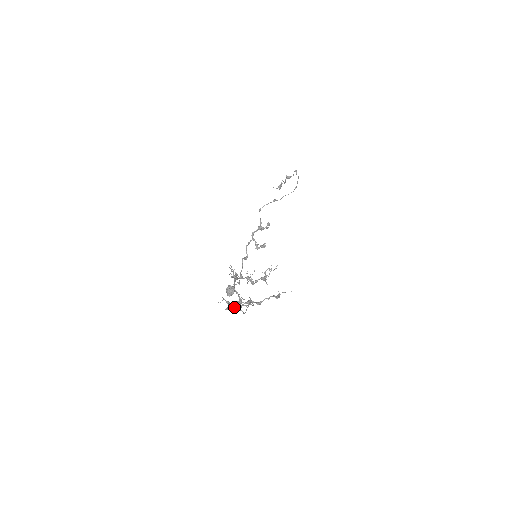
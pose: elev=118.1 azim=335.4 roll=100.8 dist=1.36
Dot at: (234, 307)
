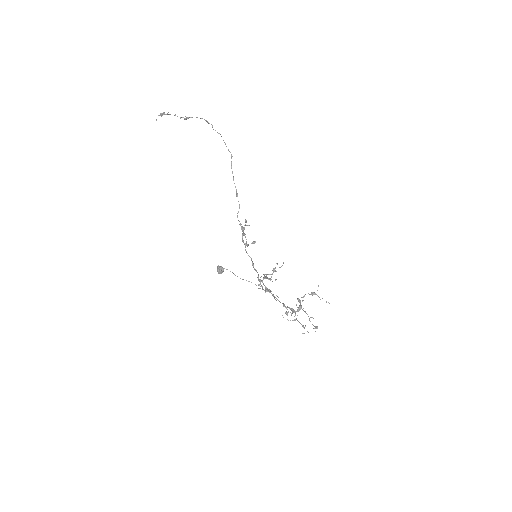
Dot at: occluded
